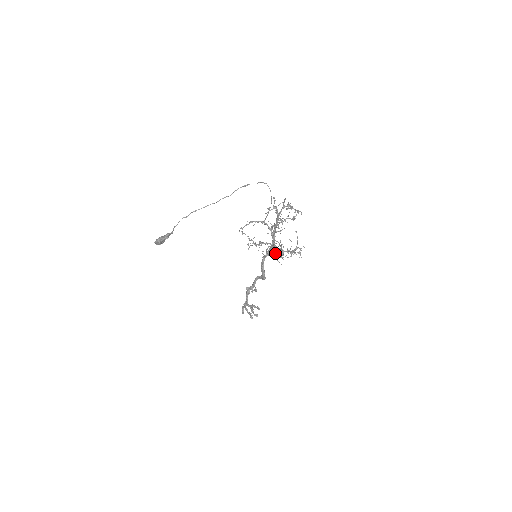
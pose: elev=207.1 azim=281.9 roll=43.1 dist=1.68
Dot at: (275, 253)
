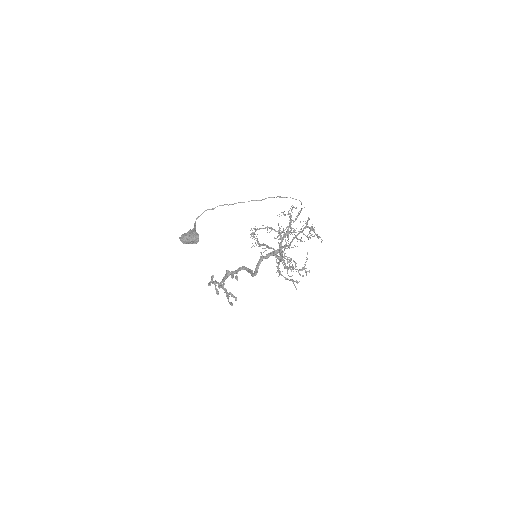
Dot at: (276, 260)
